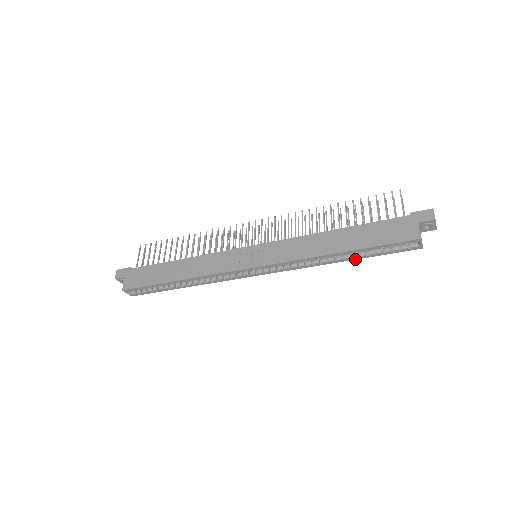
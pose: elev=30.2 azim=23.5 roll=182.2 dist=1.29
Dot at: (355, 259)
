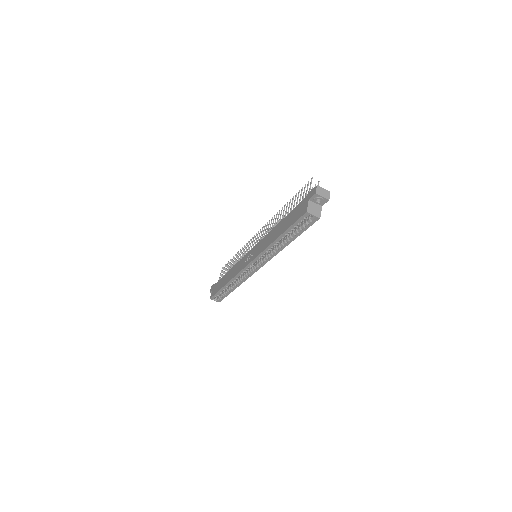
Dot at: (293, 240)
